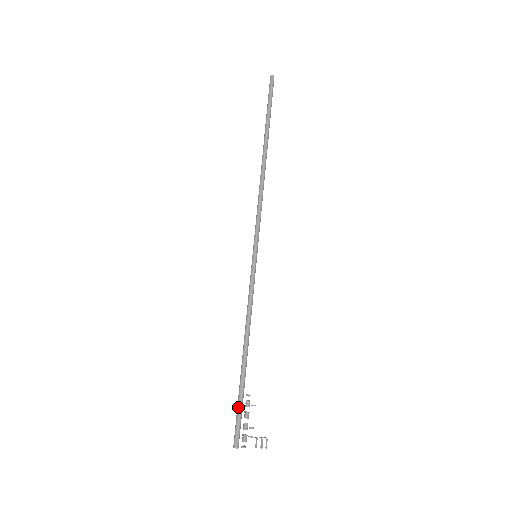
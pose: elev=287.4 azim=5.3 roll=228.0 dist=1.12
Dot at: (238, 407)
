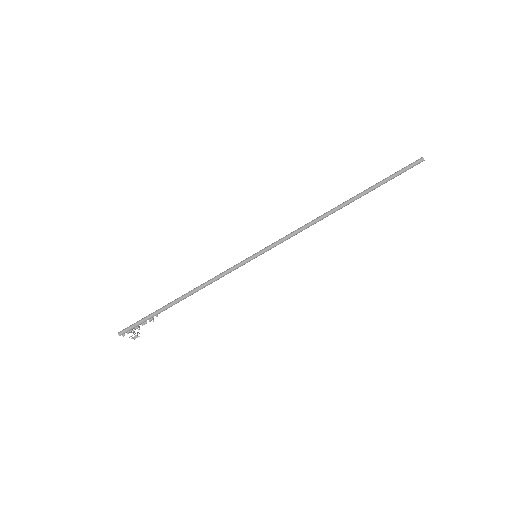
Dot at: (144, 319)
